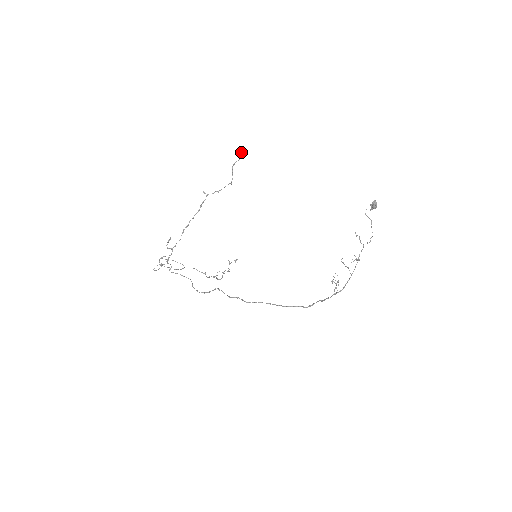
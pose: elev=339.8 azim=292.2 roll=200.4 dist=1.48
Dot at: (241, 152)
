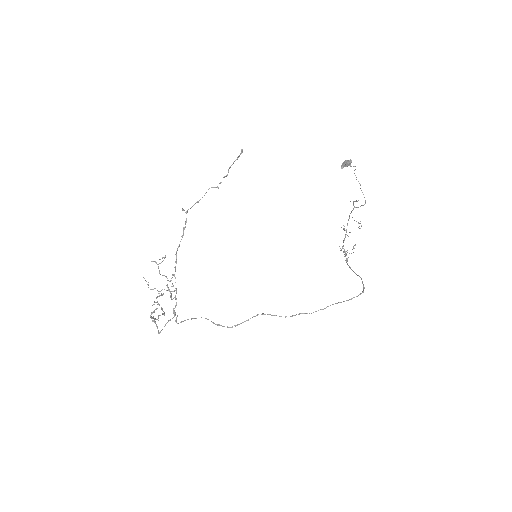
Dot at: (242, 150)
